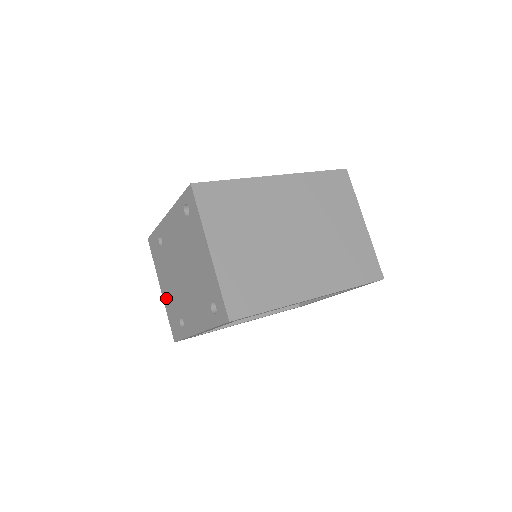
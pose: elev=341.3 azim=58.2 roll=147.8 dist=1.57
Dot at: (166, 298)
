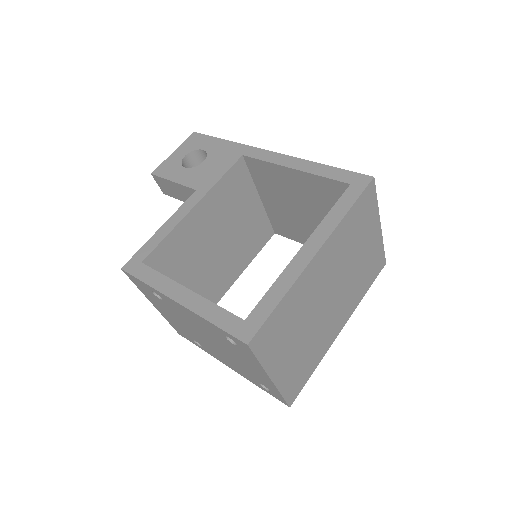
Dot at: (165, 316)
